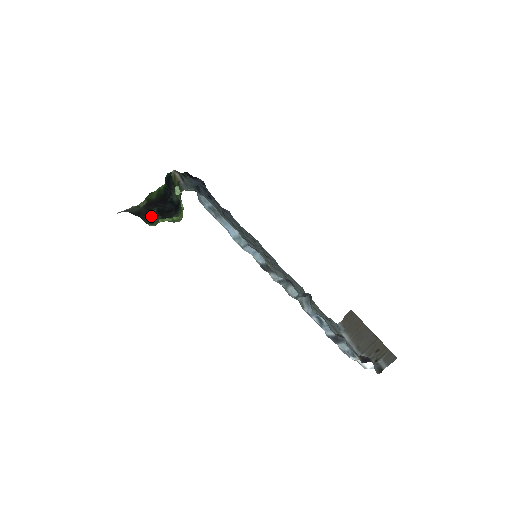
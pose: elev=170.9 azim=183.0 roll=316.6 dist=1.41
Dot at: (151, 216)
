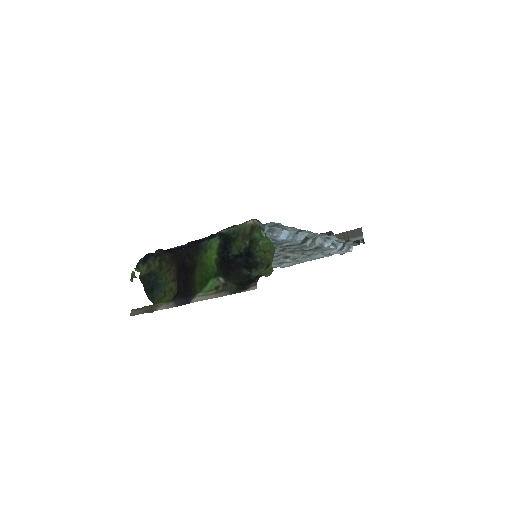
Dot at: (247, 276)
